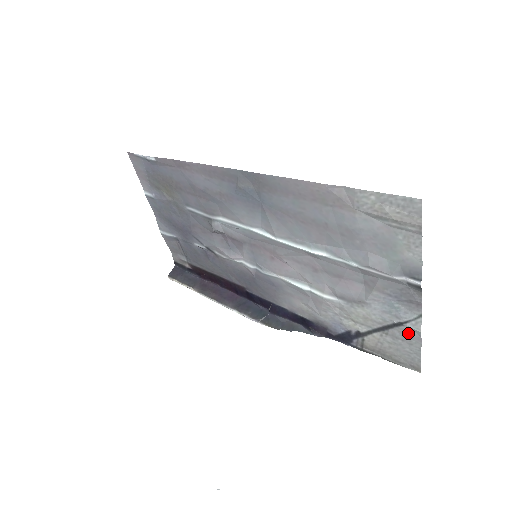
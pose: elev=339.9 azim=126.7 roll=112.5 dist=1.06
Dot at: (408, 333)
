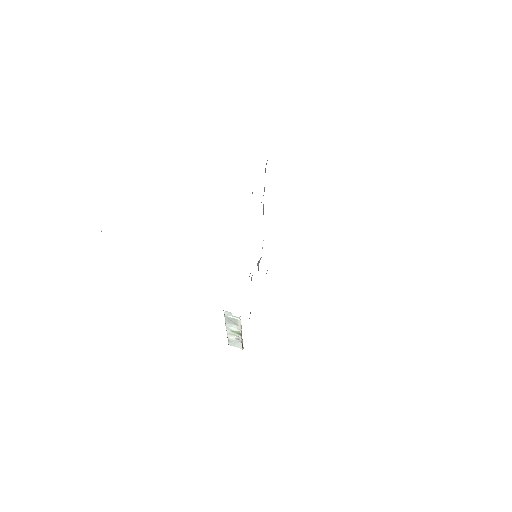
Dot at: occluded
